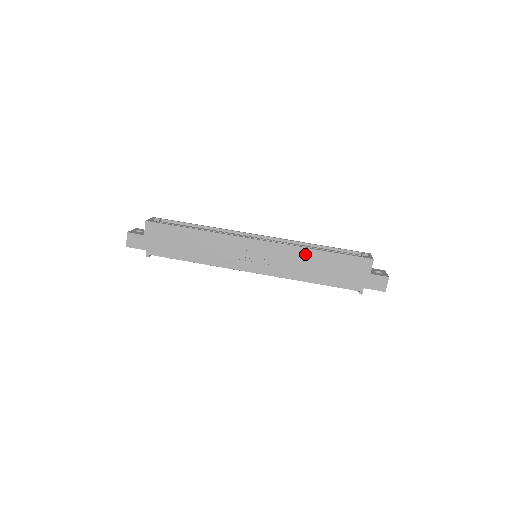
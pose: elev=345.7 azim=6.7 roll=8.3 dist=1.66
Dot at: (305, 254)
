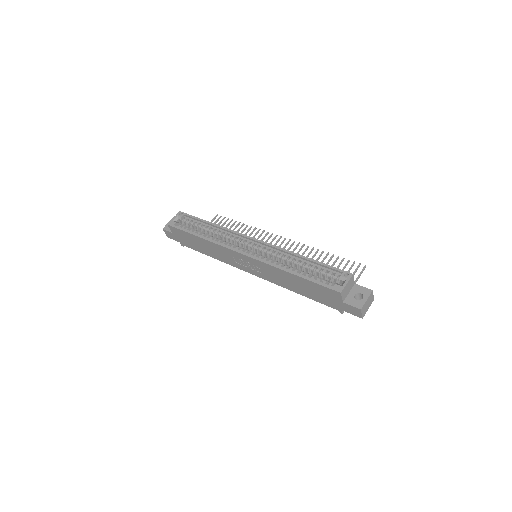
Dot at: (282, 273)
